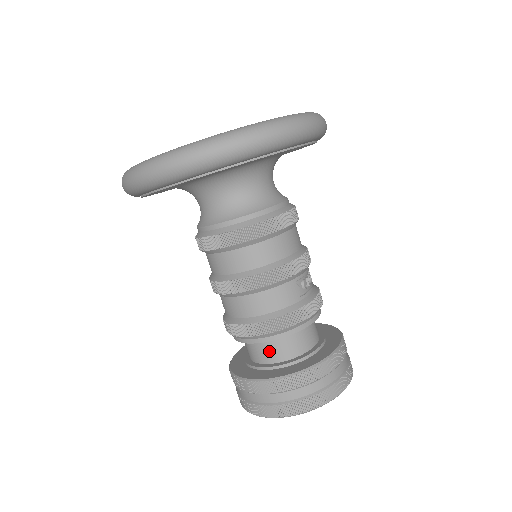
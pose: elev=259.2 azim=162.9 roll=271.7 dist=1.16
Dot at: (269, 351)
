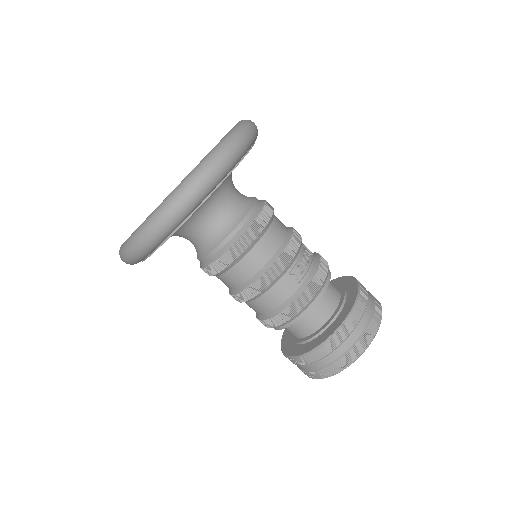
Dot at: (297, 330)
